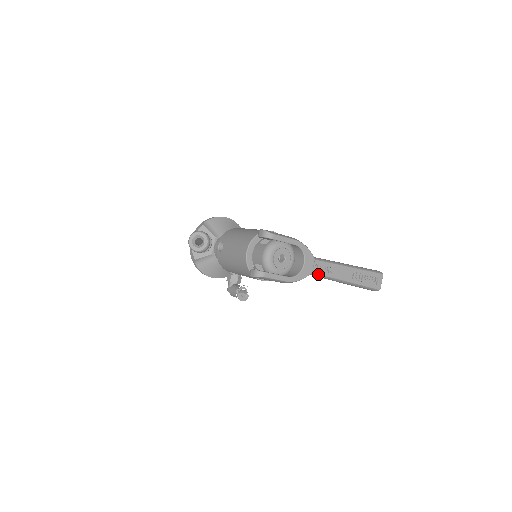
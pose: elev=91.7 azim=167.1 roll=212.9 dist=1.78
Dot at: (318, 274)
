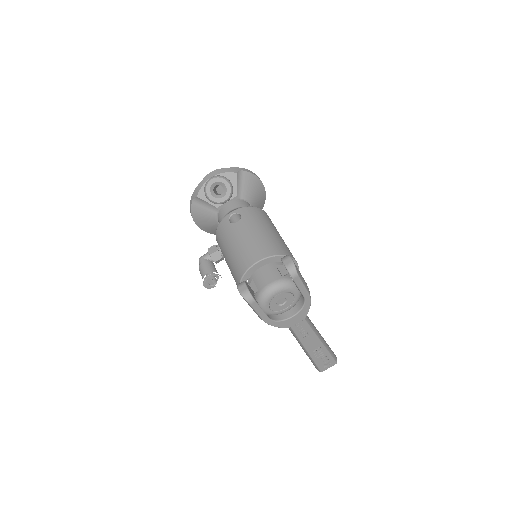
Dot at: (293, 330)
